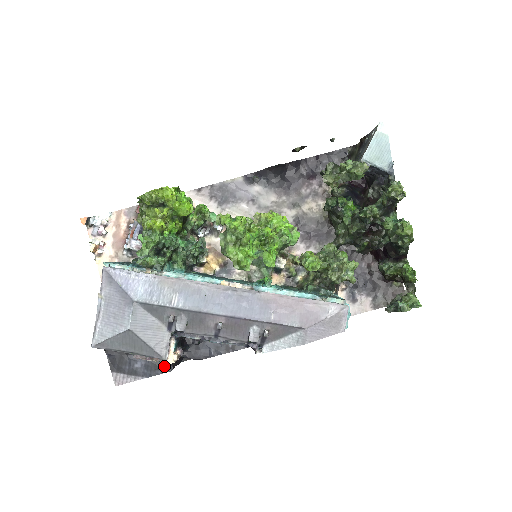
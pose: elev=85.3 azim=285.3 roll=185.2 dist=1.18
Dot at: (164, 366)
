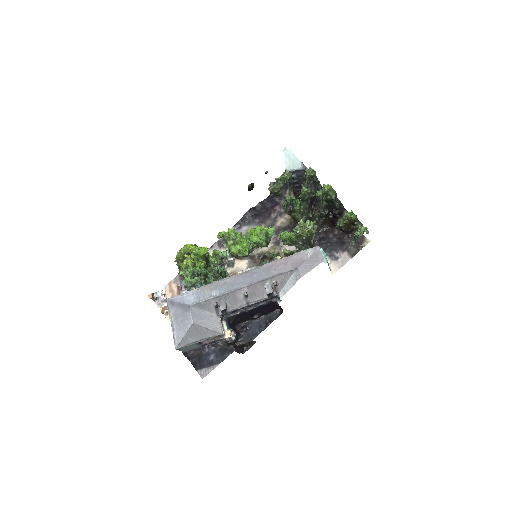
Dot at: (228, 350)
